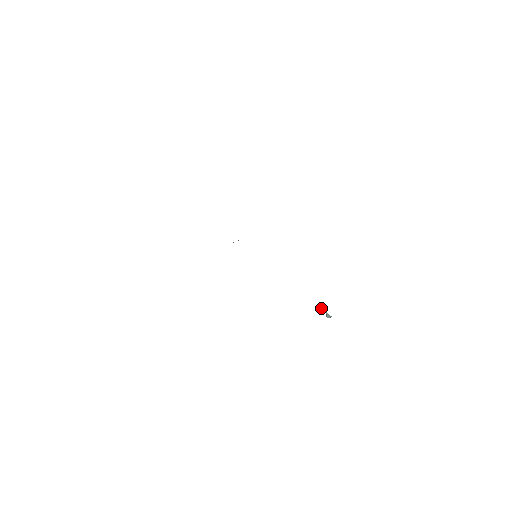
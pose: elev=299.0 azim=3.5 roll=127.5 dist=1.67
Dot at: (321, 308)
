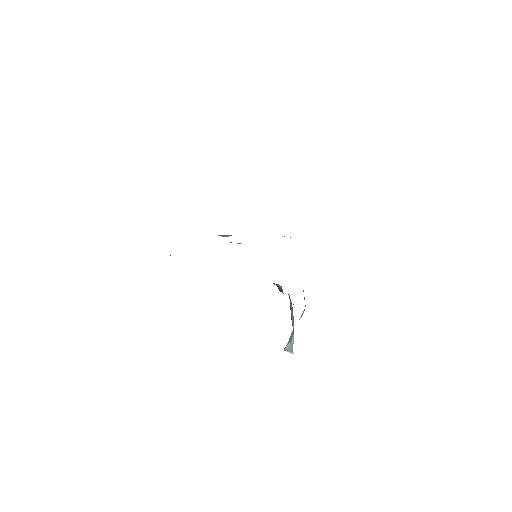
Dot at: occluded
